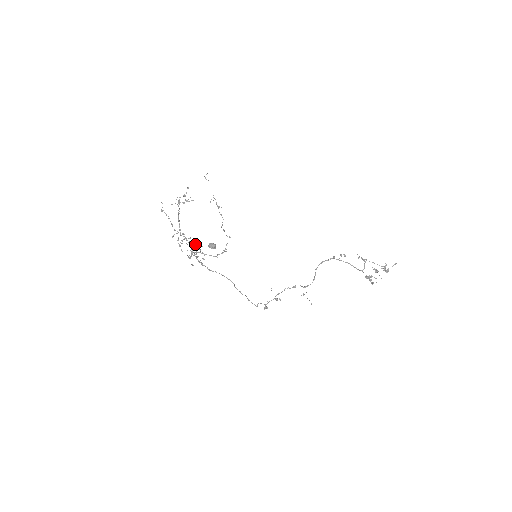
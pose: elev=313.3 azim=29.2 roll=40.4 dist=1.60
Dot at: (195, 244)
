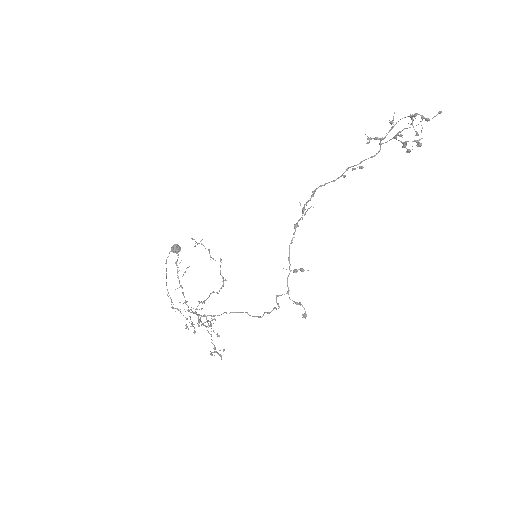
Dot at: occluded
